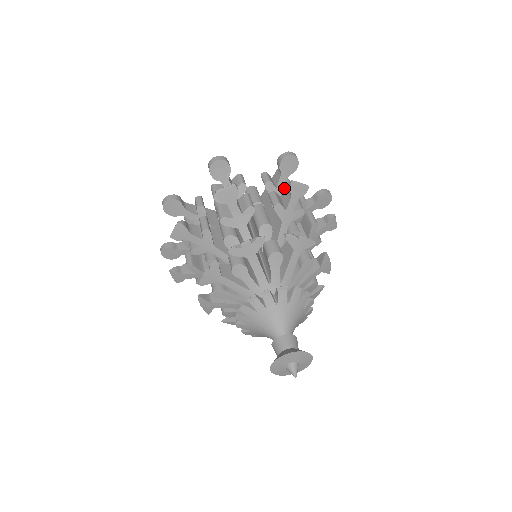
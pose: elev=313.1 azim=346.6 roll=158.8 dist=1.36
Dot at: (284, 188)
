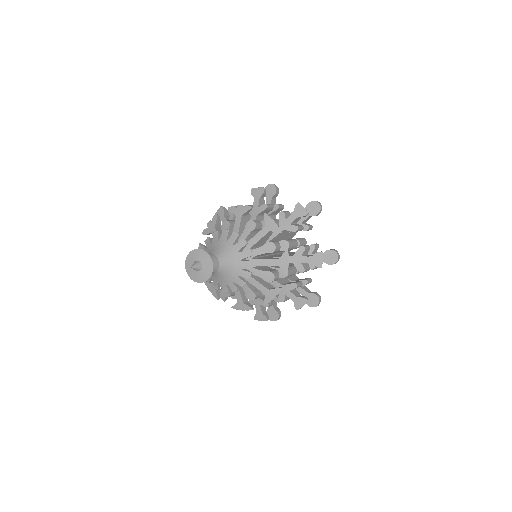
Dot at: occluded
